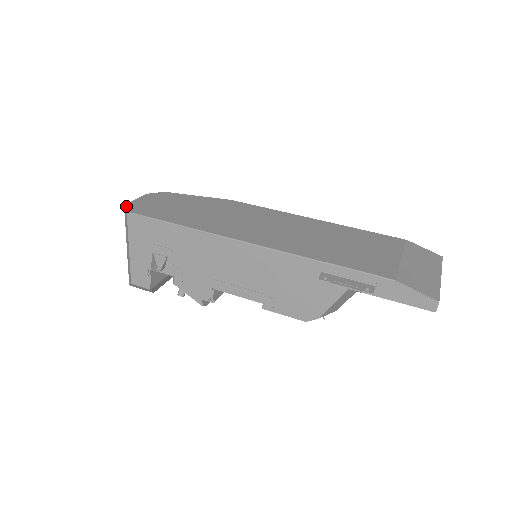
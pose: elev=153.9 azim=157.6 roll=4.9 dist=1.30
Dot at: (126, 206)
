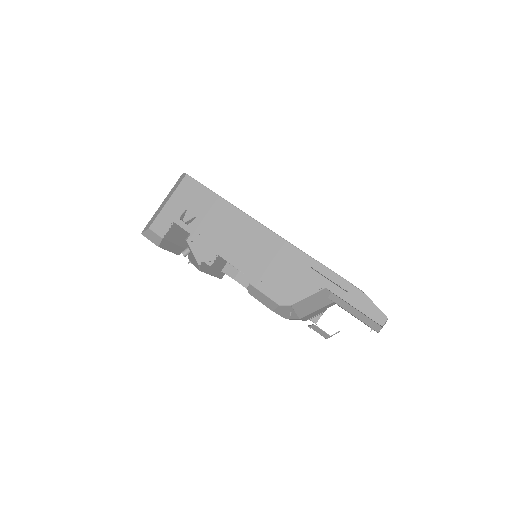
Dot at: occluded
